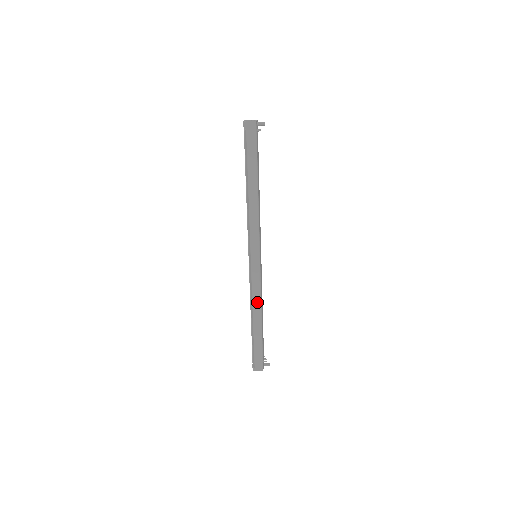
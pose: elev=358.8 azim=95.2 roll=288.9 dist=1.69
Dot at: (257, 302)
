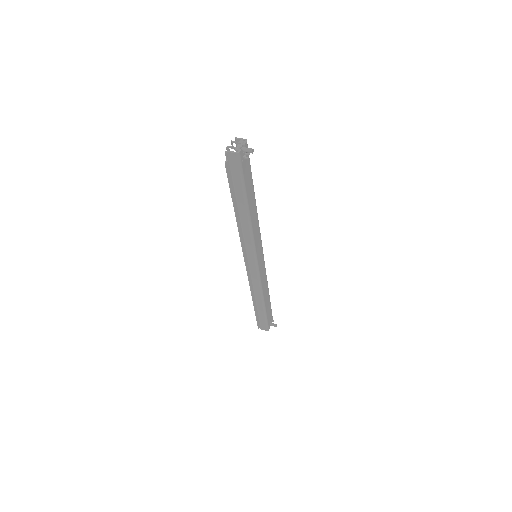
Dot at: (258, 291)
